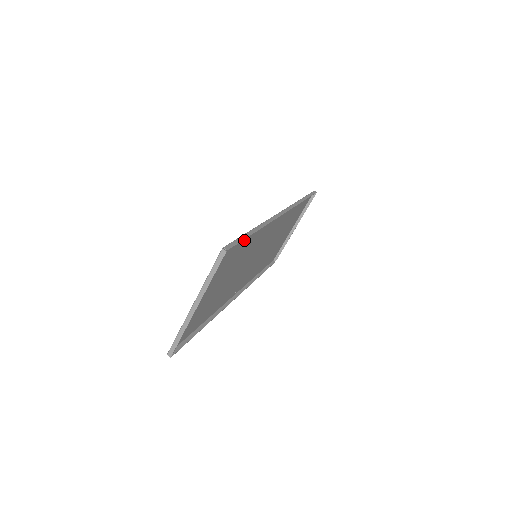
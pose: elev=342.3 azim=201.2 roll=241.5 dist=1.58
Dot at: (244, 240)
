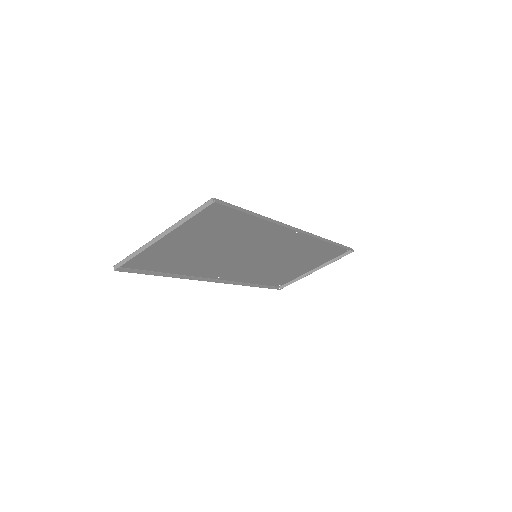
Dot at: (244, 217)
